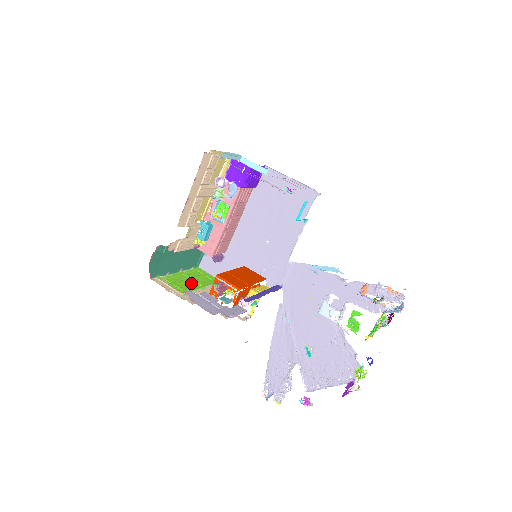
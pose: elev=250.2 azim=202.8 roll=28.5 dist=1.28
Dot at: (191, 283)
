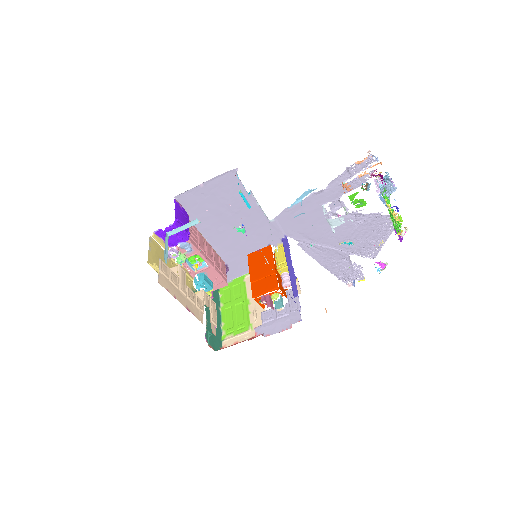
Dot at: (238, 310)
